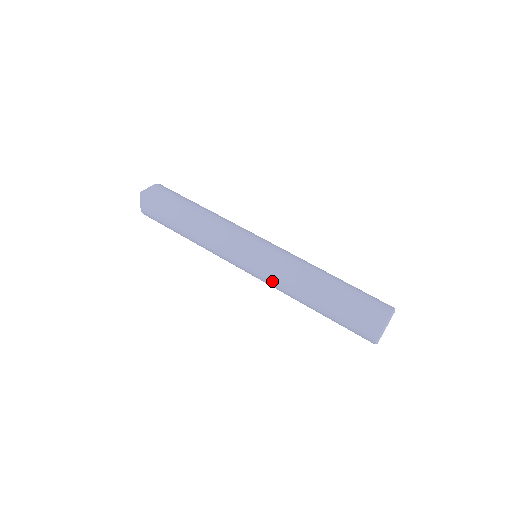
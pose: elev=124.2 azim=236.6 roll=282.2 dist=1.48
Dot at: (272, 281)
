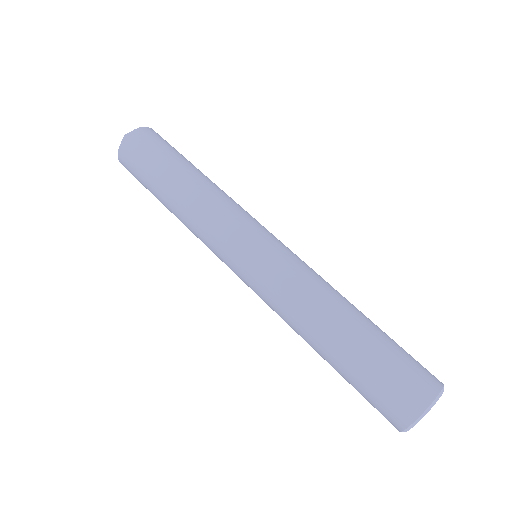
Dot at: (269, 306)
